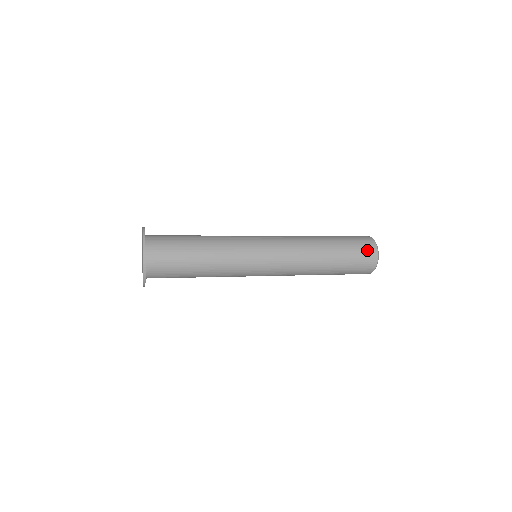
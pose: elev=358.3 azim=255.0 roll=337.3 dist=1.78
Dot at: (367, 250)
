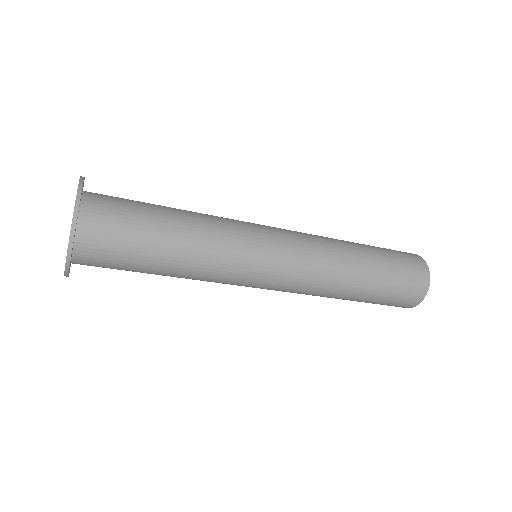
Dot at: (412, 258)
